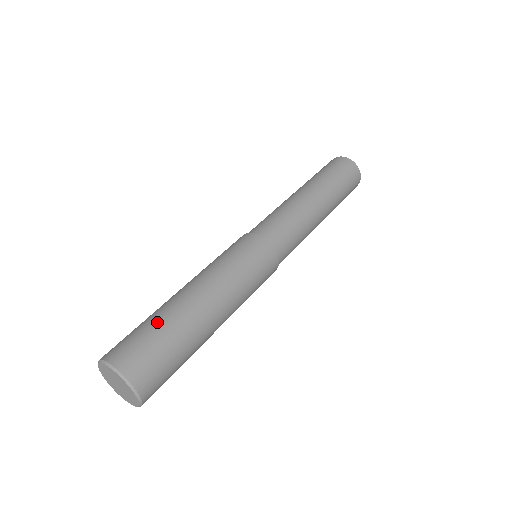
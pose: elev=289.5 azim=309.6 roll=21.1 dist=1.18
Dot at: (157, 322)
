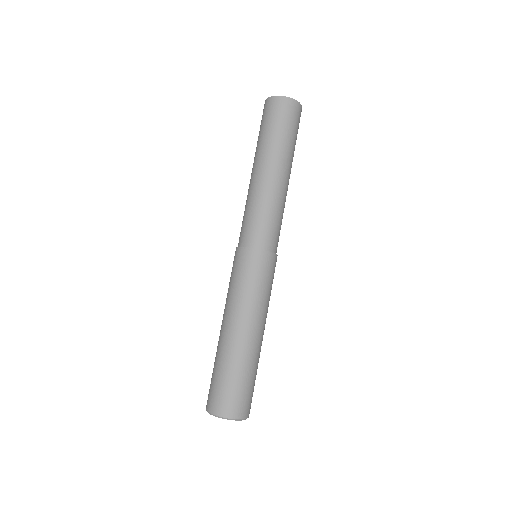
Dot at: (223, 370)
